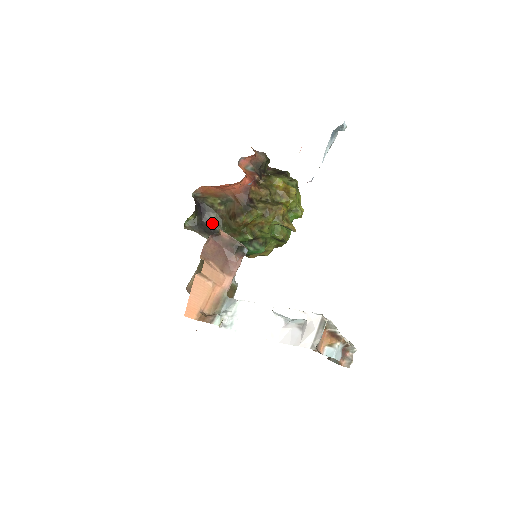
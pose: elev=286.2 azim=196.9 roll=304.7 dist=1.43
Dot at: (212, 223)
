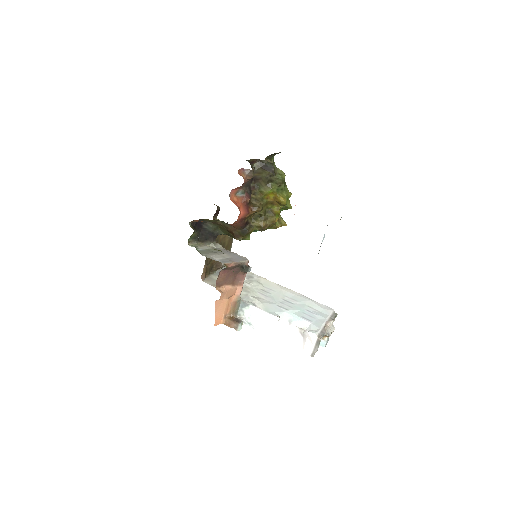
Dot at: (211, 230)
